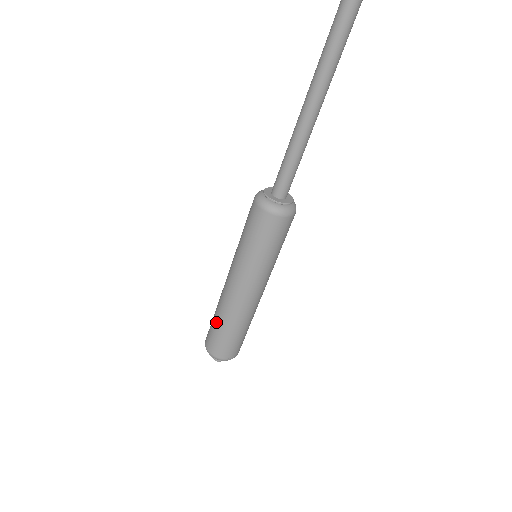
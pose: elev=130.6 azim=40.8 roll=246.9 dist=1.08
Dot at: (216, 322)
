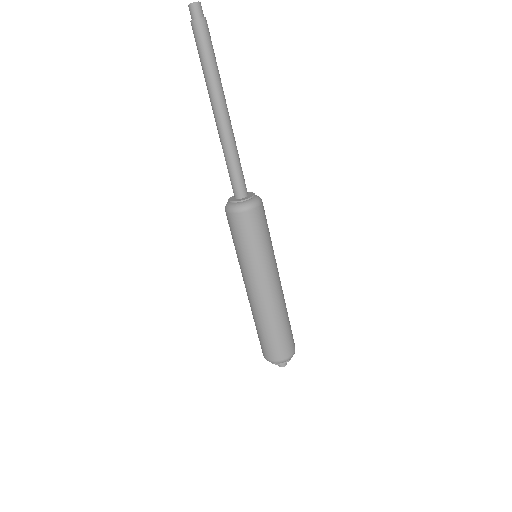
Dot at: (262, 331)
